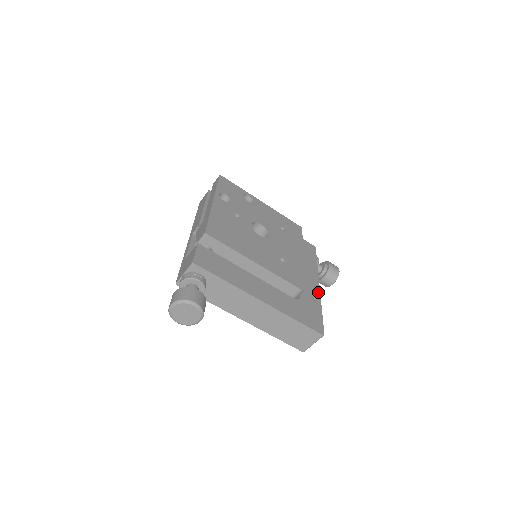
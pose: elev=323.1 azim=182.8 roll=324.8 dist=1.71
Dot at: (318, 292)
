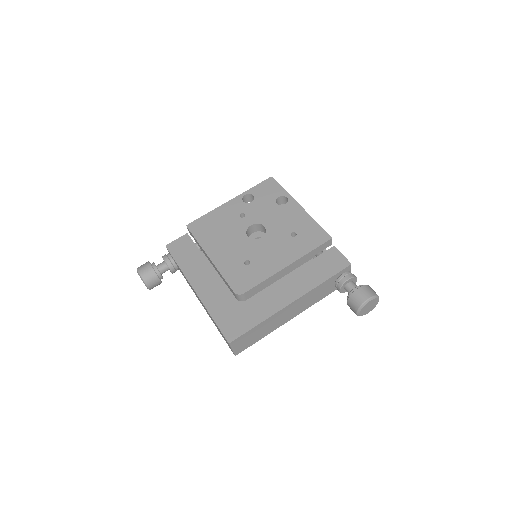
Dot at: (280, 307)
